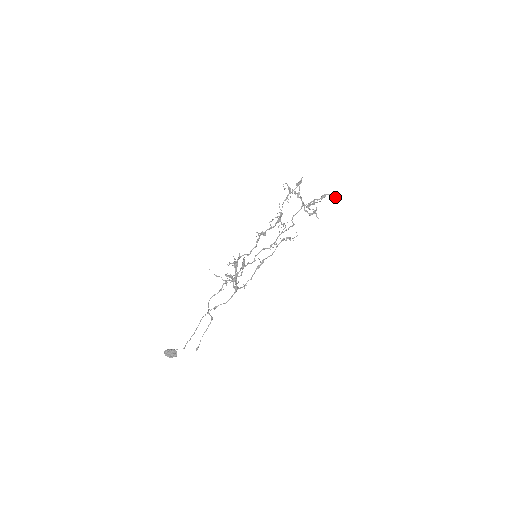
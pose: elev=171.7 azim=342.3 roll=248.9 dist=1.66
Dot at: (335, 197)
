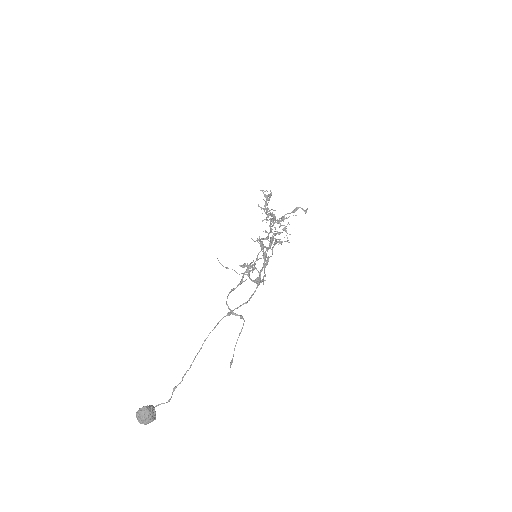
Dot at: occluded
